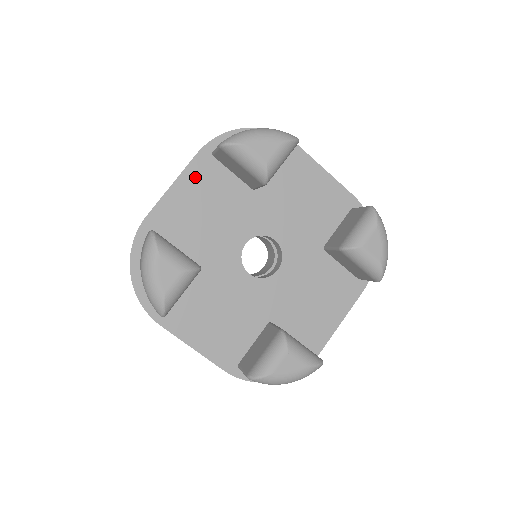
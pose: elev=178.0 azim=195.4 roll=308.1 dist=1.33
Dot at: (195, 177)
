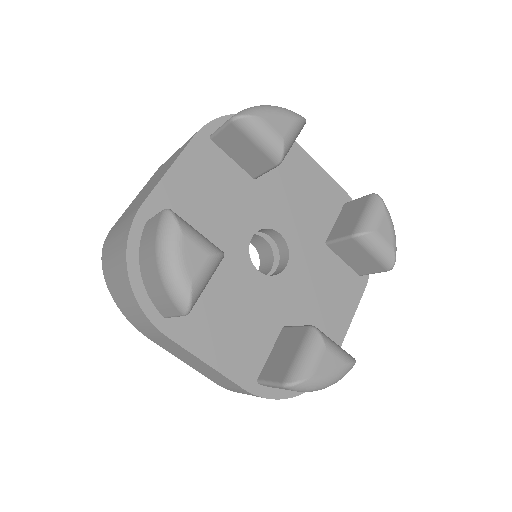
Dot at: (194, 161)
